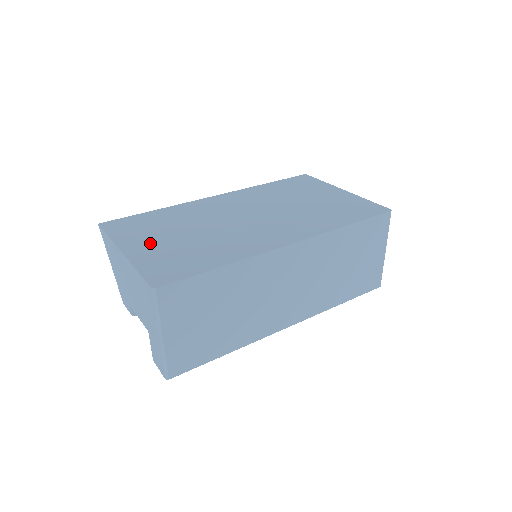
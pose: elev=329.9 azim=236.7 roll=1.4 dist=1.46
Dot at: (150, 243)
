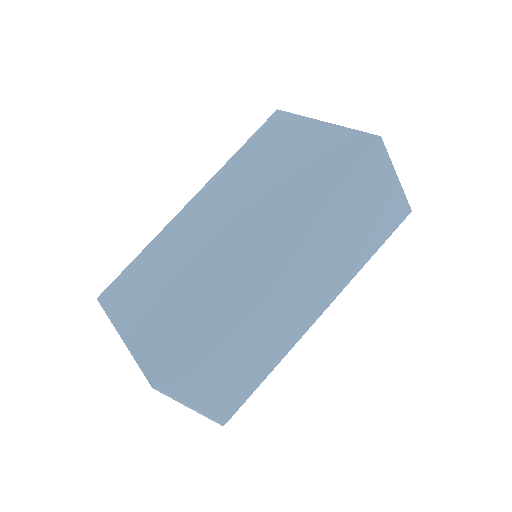
Dot at: (142, 313)
